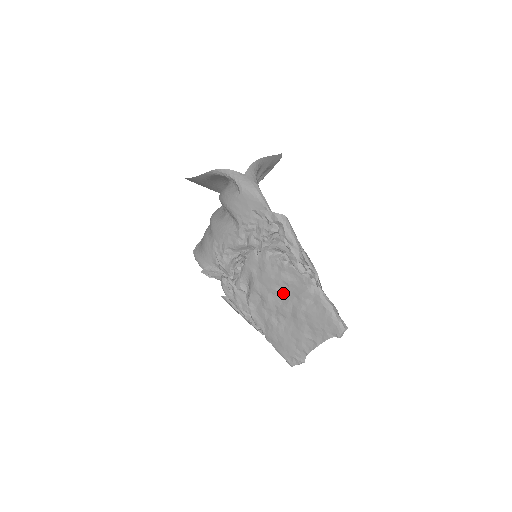
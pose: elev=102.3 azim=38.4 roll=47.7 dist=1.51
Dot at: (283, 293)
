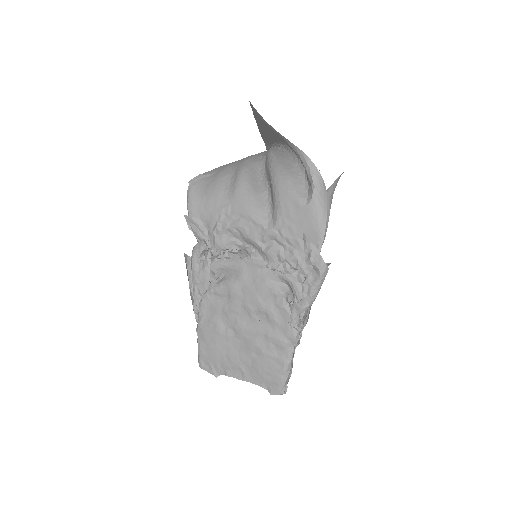
Dot at: (255, 319)
